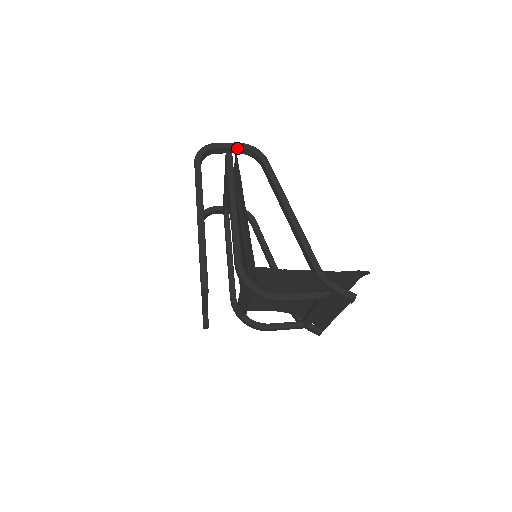
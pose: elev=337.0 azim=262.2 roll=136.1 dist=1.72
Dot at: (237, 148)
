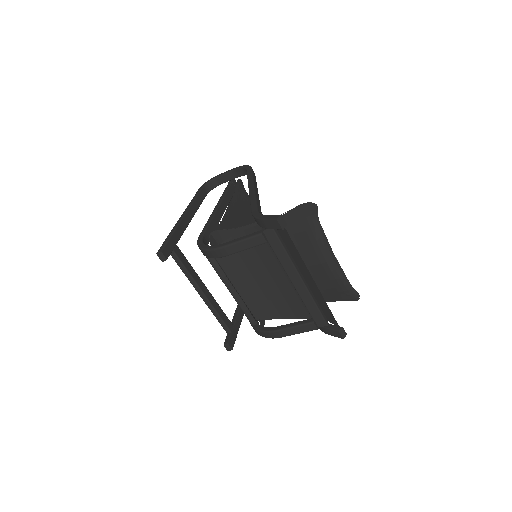
Dot at: (233, 172)
